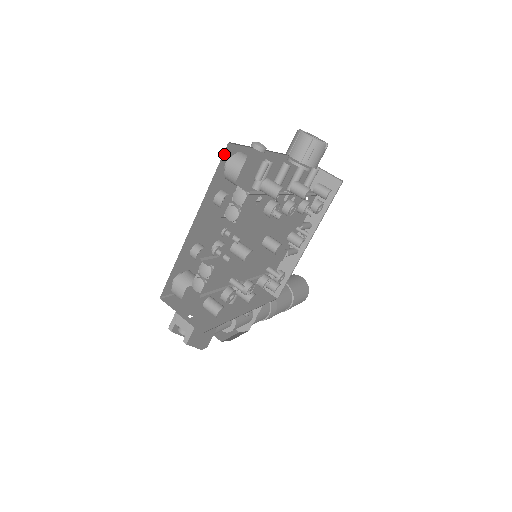
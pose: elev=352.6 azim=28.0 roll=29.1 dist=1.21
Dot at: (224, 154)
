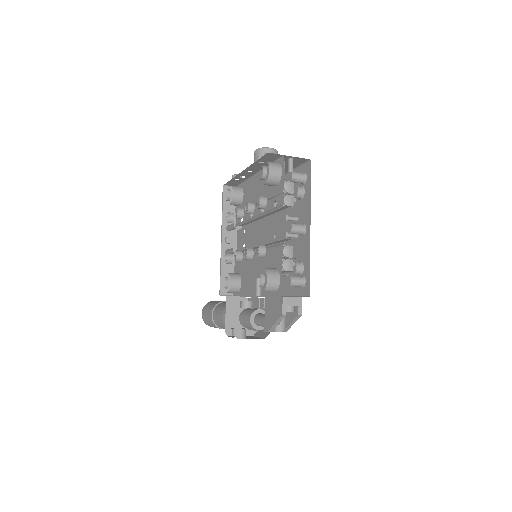
Dot at: occluded
